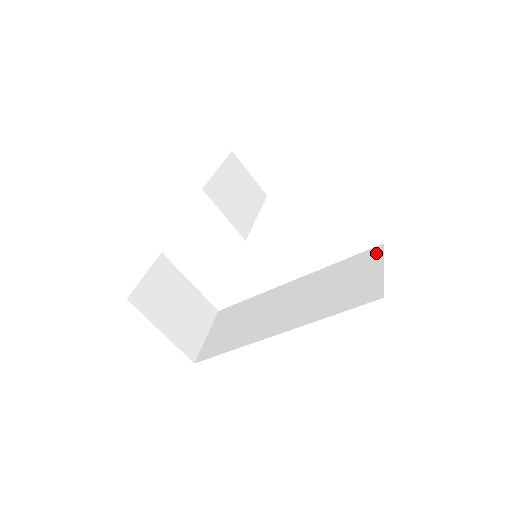
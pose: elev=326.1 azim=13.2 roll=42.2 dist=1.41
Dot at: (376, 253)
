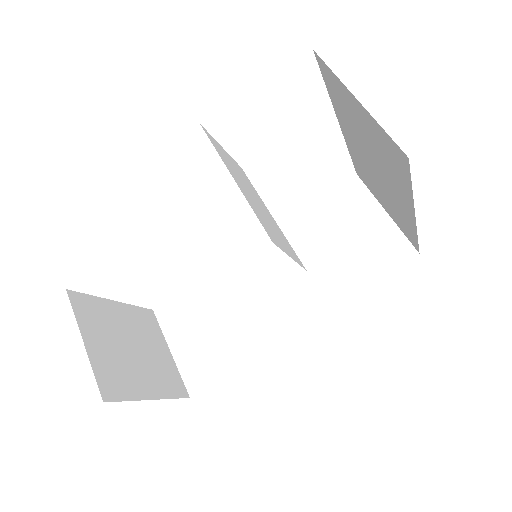
Dot at: (357, 190)
